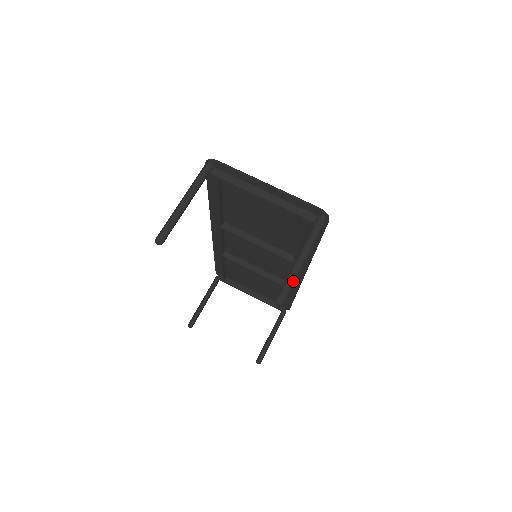
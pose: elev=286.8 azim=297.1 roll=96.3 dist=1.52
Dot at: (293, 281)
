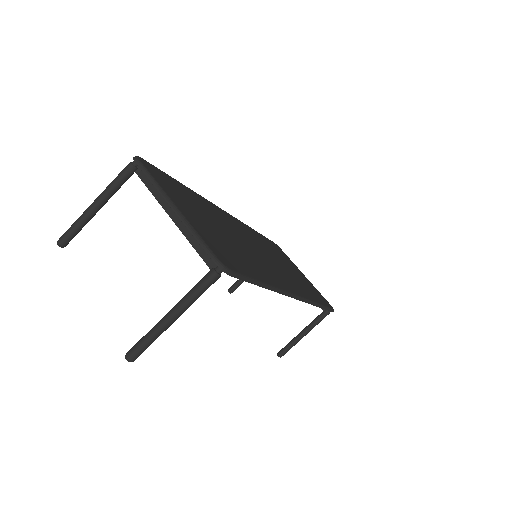
Dot at: (150, 340)
